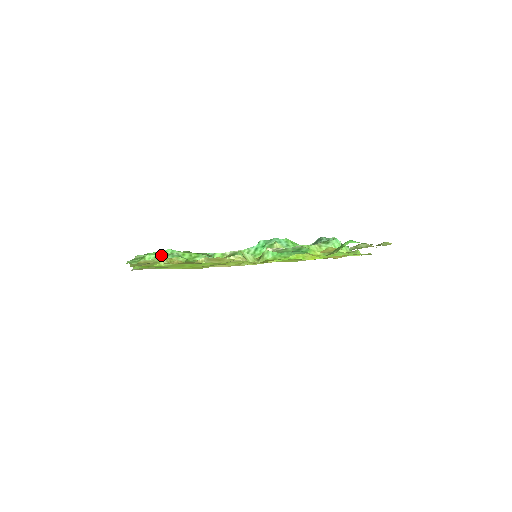
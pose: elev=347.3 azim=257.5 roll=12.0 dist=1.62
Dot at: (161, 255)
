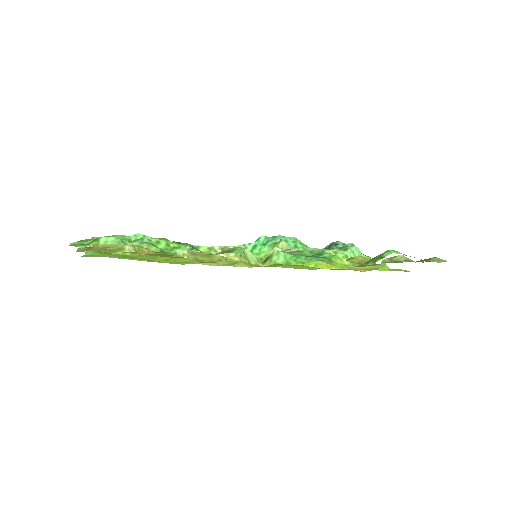
Dot at: (128, 240)
